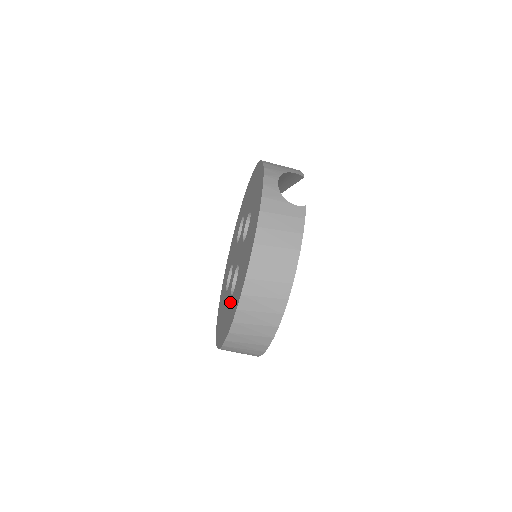
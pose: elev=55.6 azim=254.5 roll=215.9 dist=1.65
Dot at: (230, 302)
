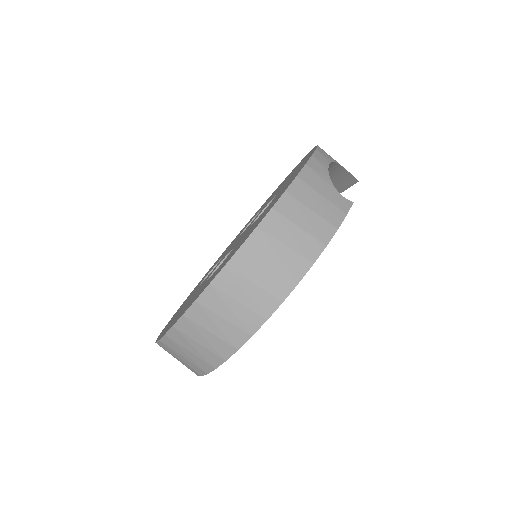
Dot at: (201, 287)
